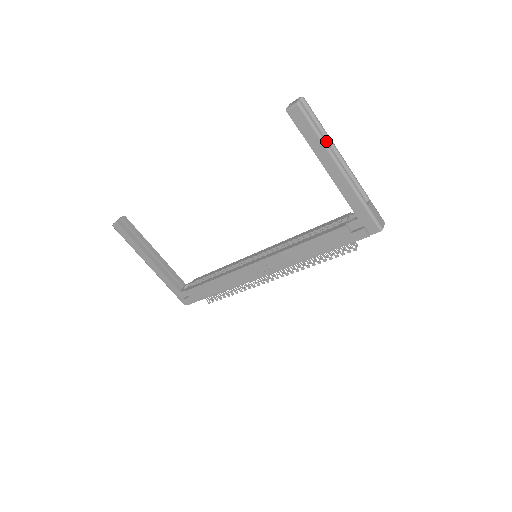
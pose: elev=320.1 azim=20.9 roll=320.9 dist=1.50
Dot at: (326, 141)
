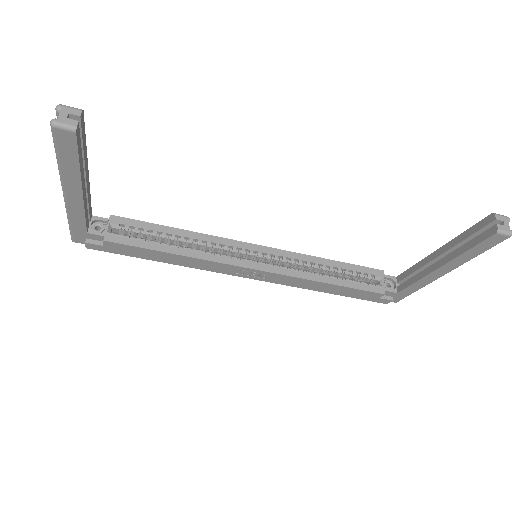
Dot at: (471, 257)
